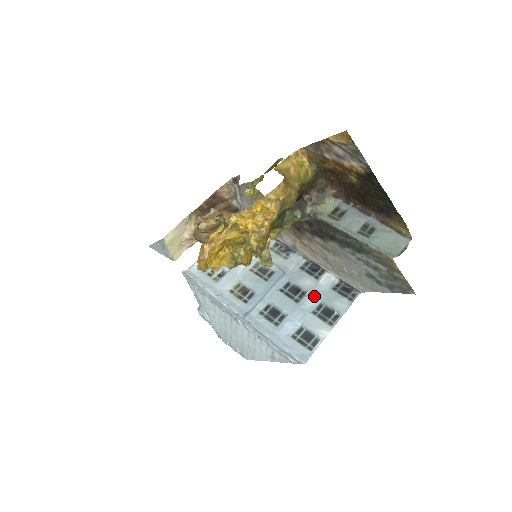
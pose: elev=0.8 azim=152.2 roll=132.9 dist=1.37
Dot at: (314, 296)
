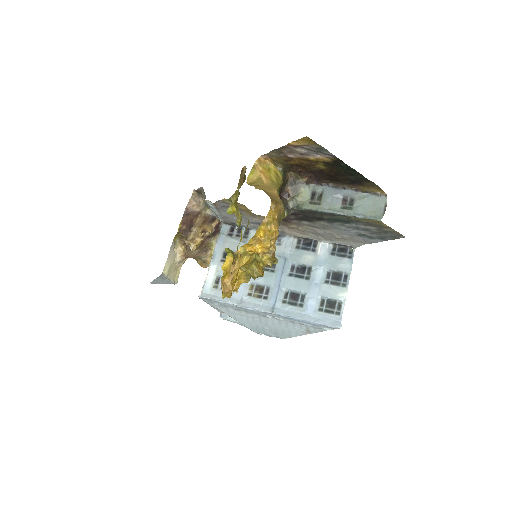
Dot at: (320, 268)
